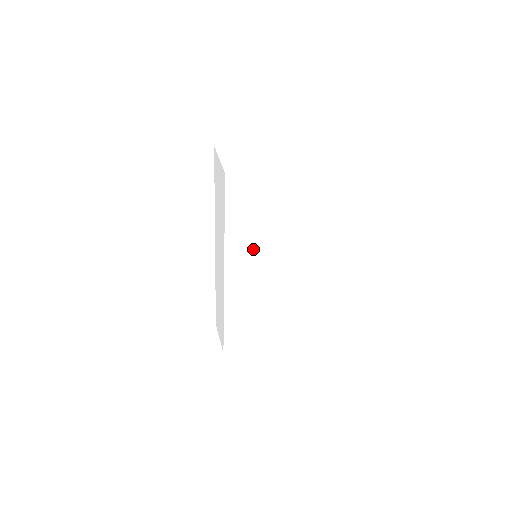
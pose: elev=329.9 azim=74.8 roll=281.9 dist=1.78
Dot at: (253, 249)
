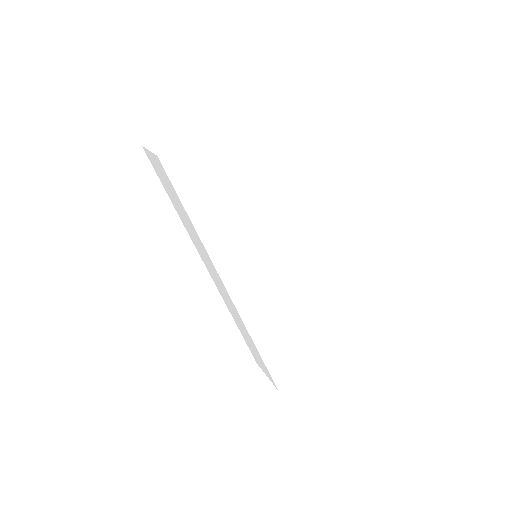
Dot at: (242, 241)
